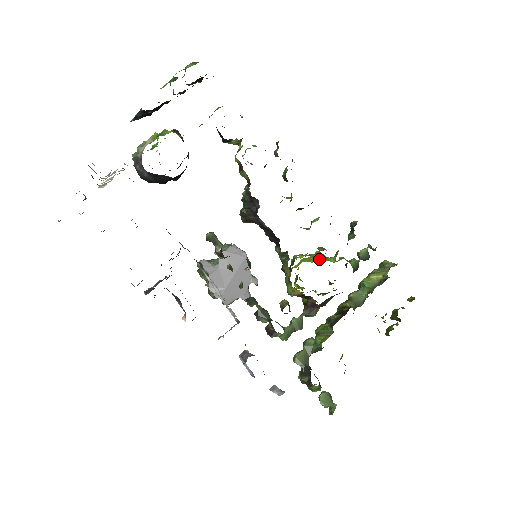
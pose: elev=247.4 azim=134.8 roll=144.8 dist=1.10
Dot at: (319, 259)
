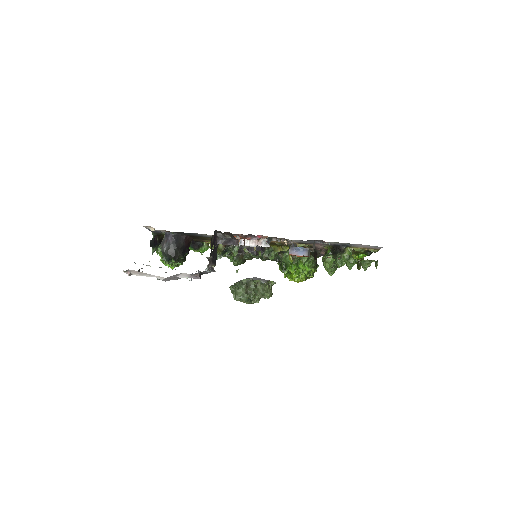
Dot at: occluded
